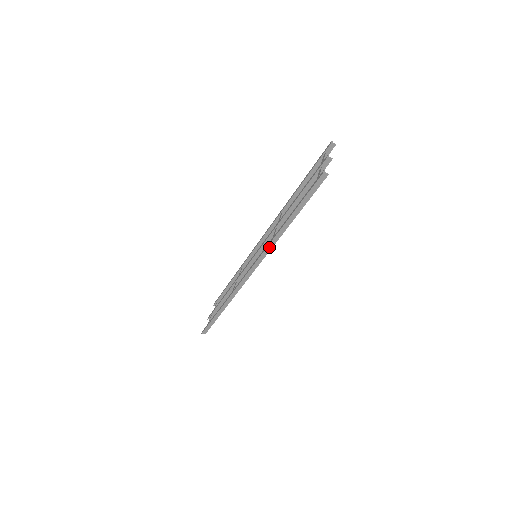
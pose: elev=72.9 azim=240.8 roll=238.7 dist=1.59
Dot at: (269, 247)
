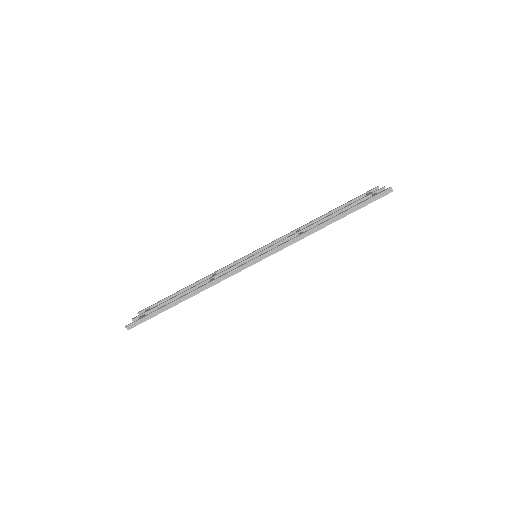
Dot at: (297, 239)
